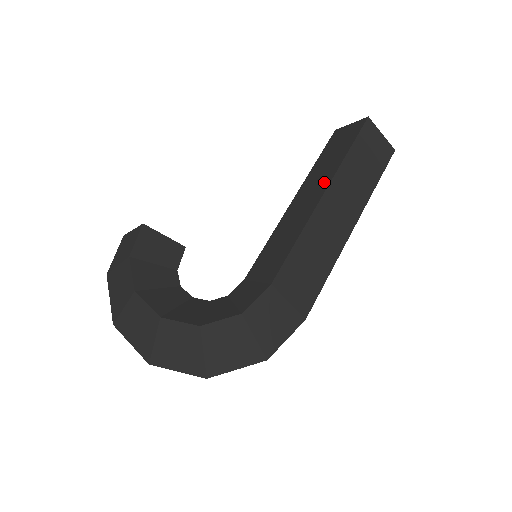
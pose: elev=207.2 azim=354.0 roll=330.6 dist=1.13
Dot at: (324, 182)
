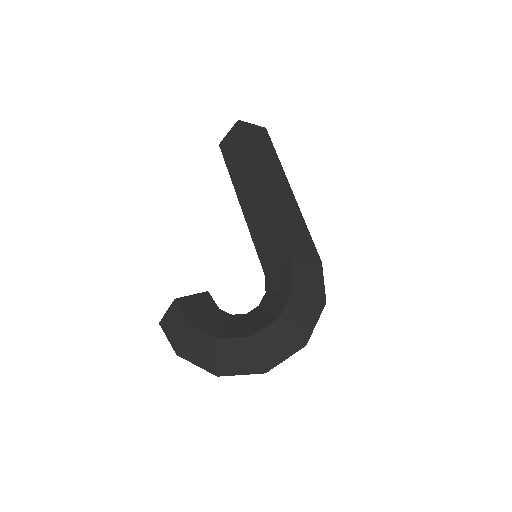
Dot at: (254, 178)
